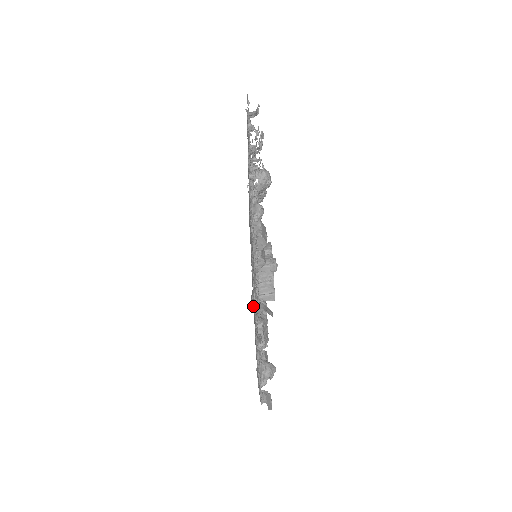
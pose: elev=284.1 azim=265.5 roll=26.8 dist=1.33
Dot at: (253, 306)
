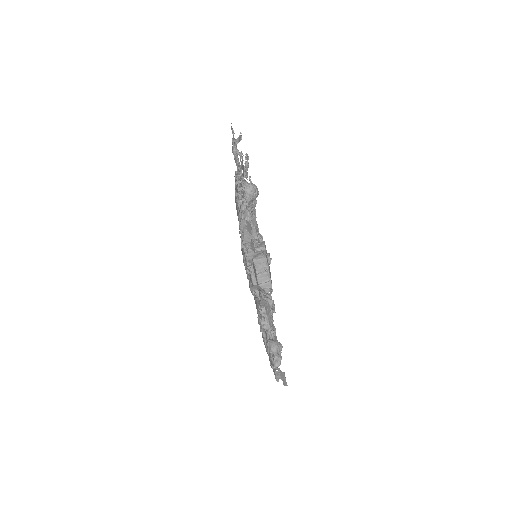
Dot at: occluded
